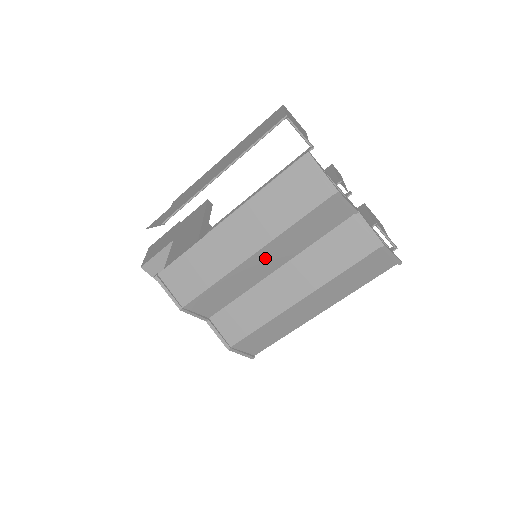
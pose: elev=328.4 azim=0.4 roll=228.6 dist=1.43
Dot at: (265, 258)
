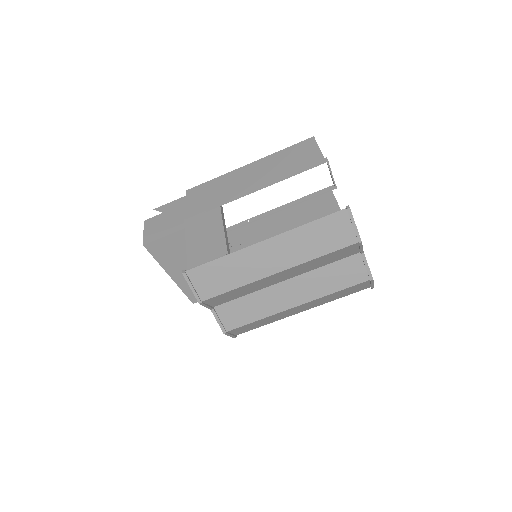
Dot at: (284, 274)
